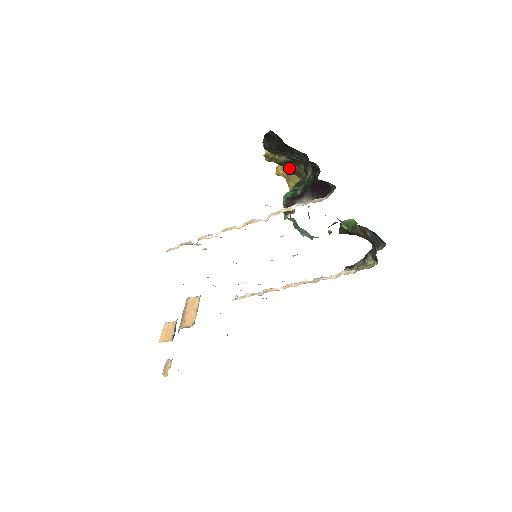
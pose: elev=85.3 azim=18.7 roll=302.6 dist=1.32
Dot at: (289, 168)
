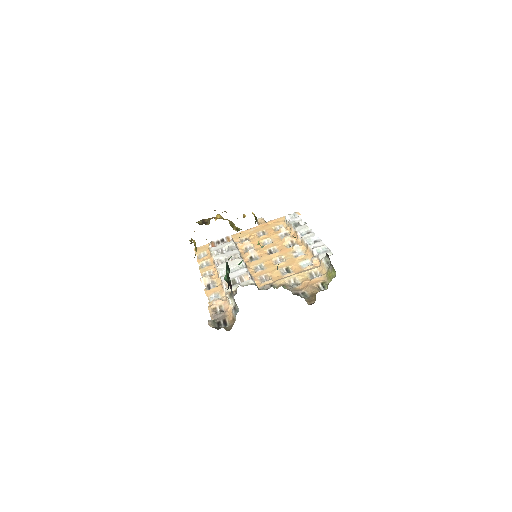
Dot at: occluded
